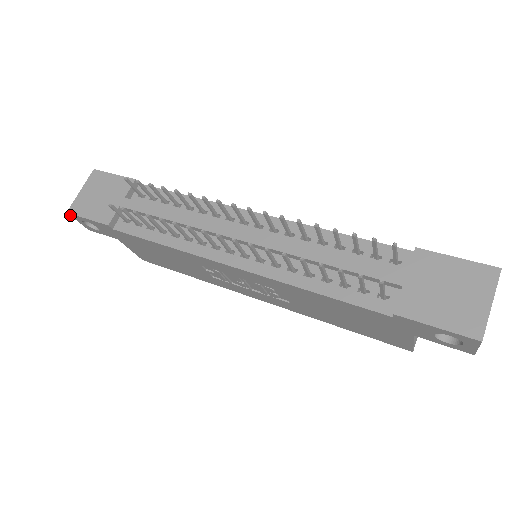
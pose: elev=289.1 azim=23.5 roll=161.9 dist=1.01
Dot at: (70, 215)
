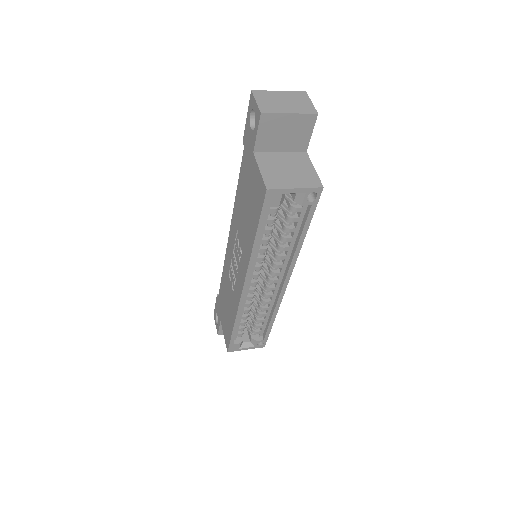
Dot at: (214, 318)
